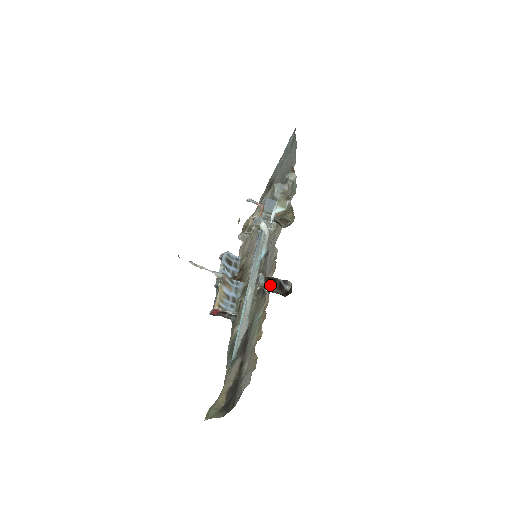
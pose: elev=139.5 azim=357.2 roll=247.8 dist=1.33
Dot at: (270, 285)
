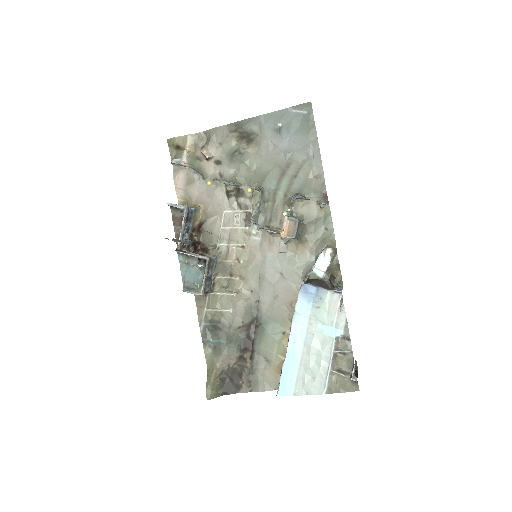
Dot at: occluded
